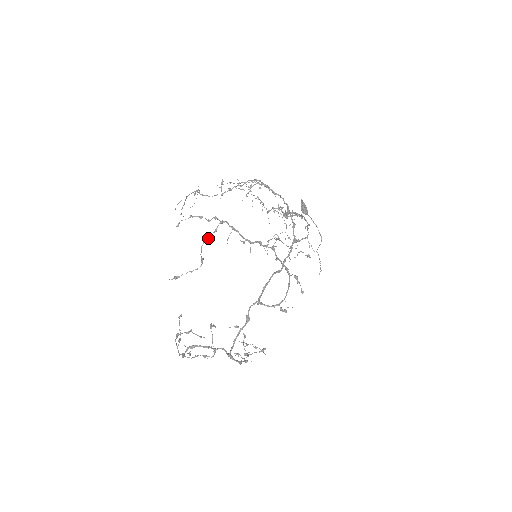
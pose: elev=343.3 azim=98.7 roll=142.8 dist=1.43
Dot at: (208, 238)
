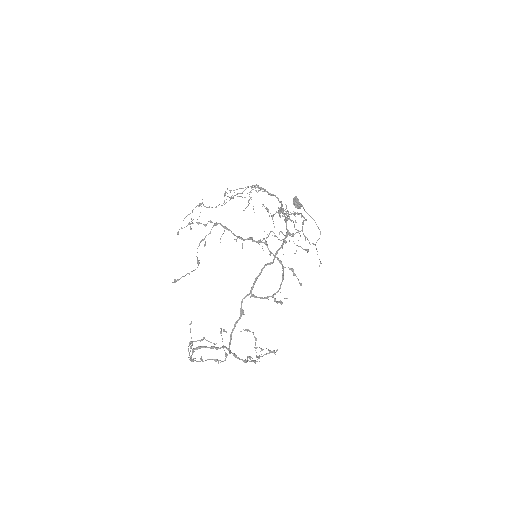
Dot at: (203, 240)
